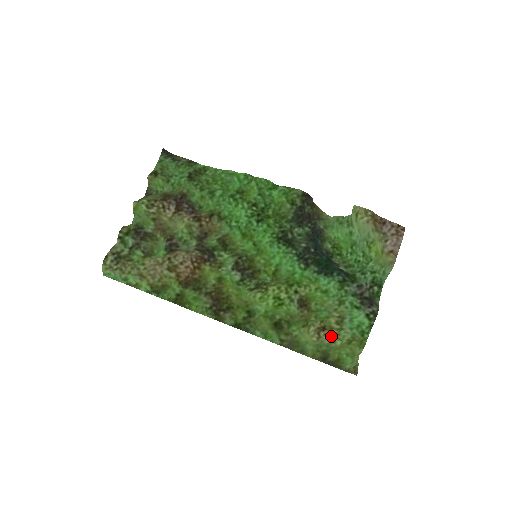
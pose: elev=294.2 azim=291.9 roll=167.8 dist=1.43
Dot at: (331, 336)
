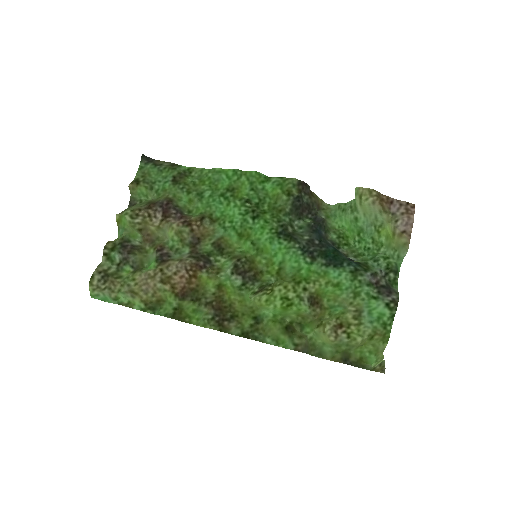
Dot at: (350, 333)
